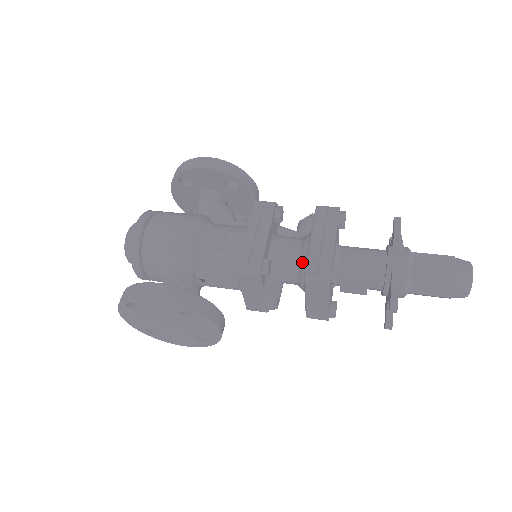
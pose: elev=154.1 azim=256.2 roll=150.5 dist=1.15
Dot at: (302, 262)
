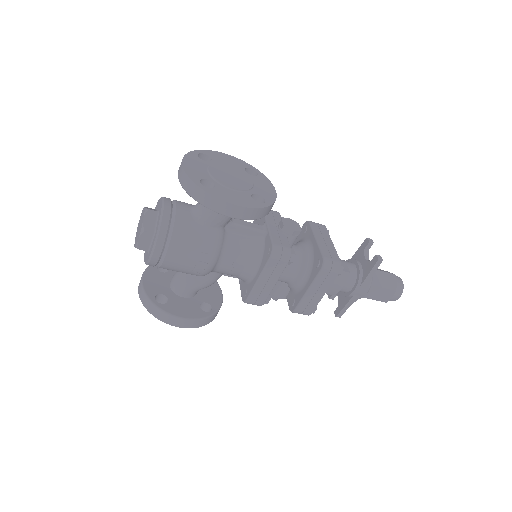
Dot at: (296, 243)
